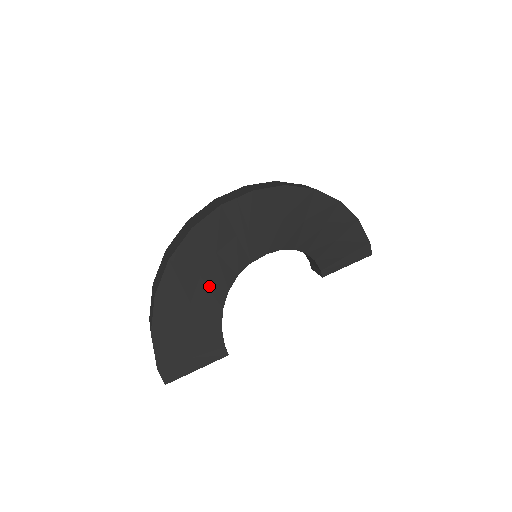
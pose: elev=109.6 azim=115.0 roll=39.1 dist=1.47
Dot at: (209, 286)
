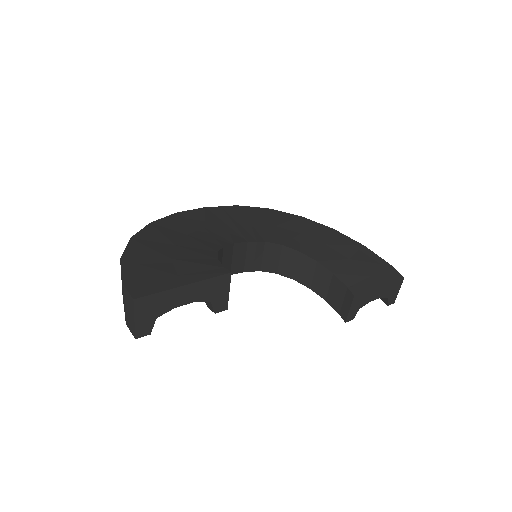
Dot at: (198, 240)
